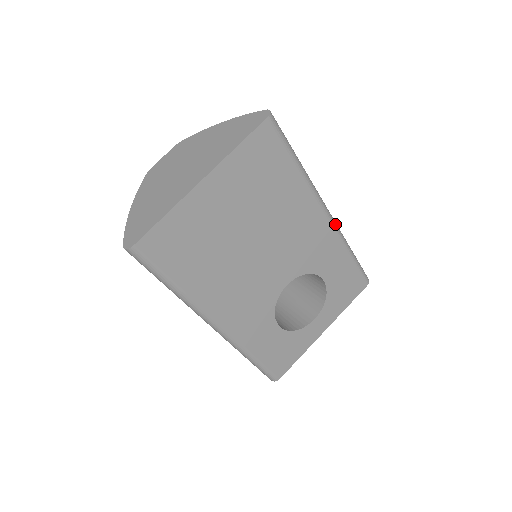
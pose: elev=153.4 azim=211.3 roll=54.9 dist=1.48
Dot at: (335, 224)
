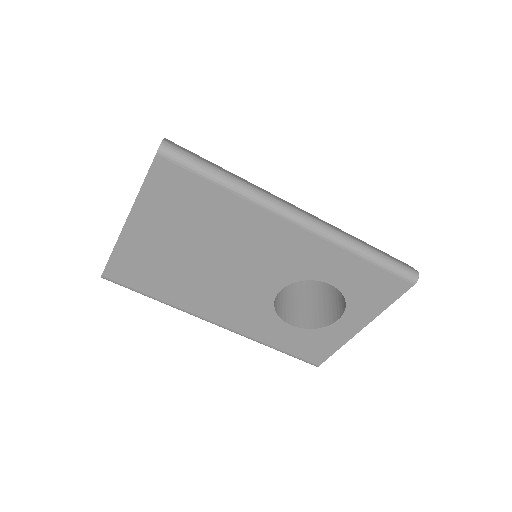
Dot at: (318, 229)
